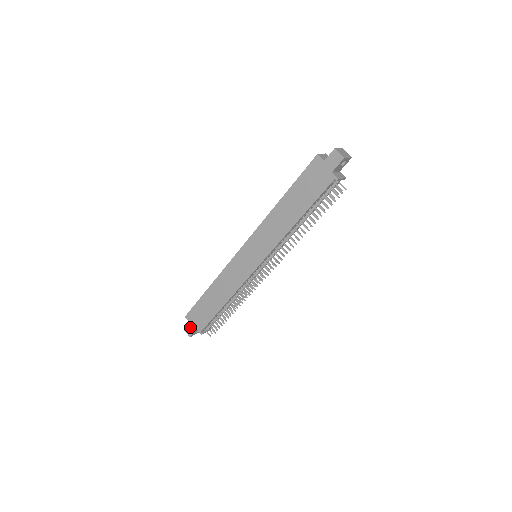
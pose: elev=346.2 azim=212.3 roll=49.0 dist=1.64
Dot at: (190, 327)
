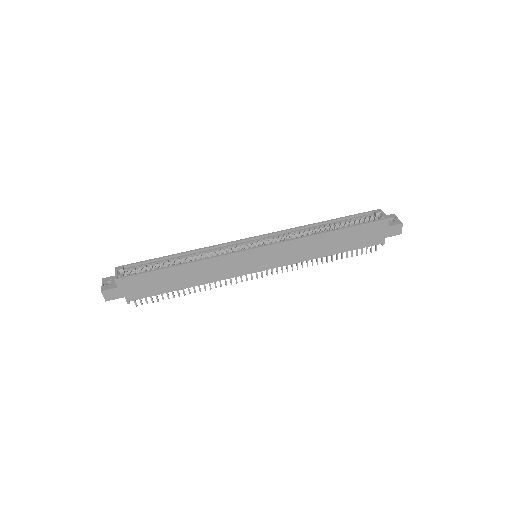
Dot at: (115, 292)
